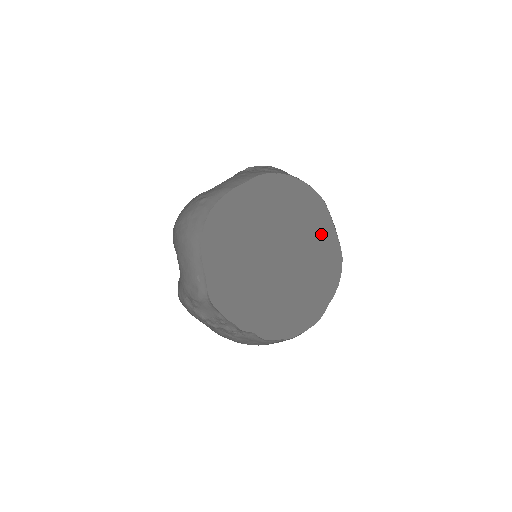
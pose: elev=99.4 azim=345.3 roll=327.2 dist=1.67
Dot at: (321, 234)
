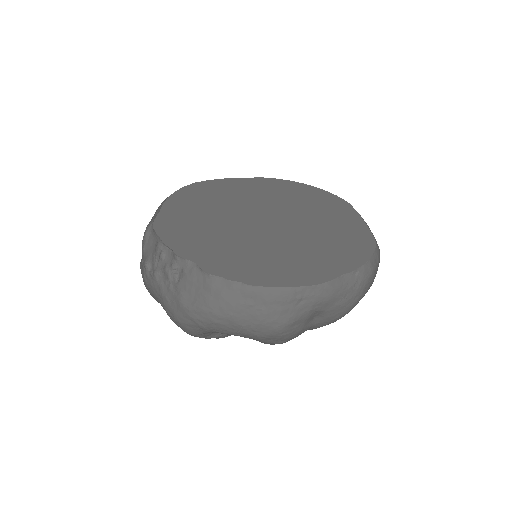
Dot at: (339, 220)
